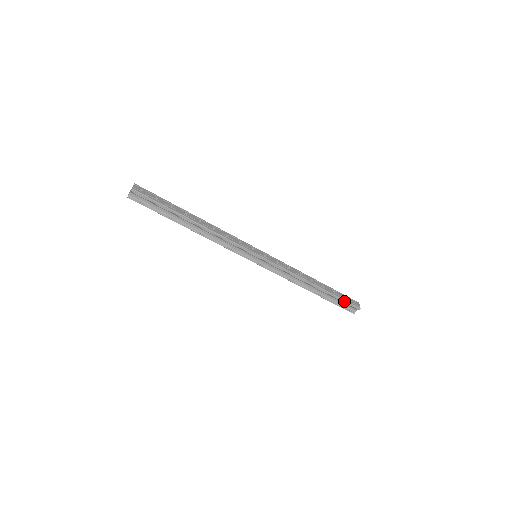
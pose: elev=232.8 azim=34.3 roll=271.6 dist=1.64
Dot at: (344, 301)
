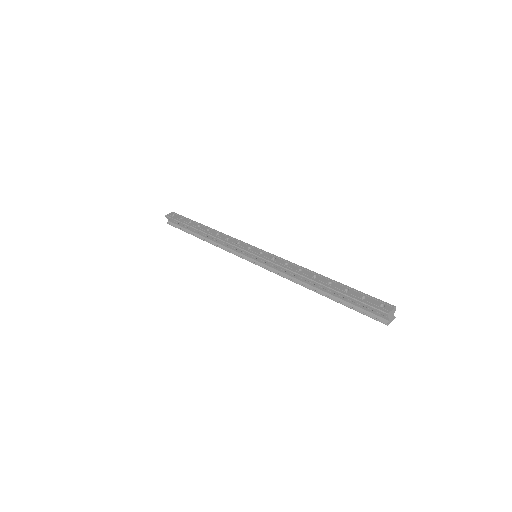
Dot at: (359, 302)
